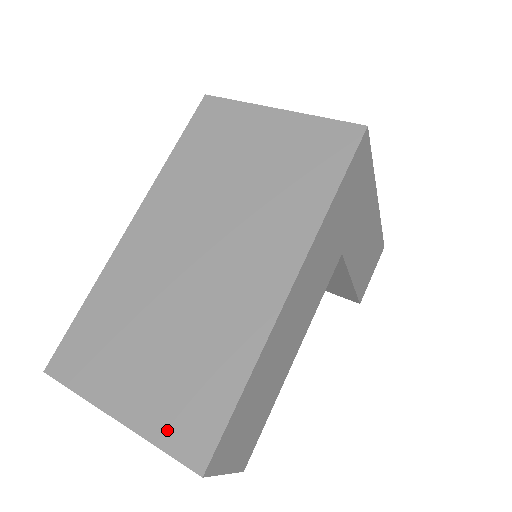
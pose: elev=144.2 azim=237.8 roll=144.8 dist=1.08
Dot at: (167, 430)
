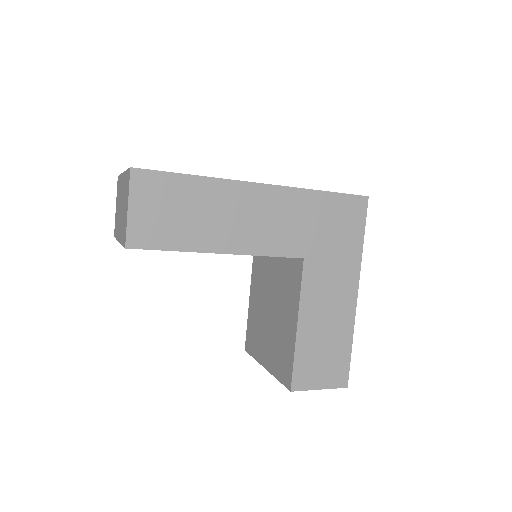
Dot at: occluded
